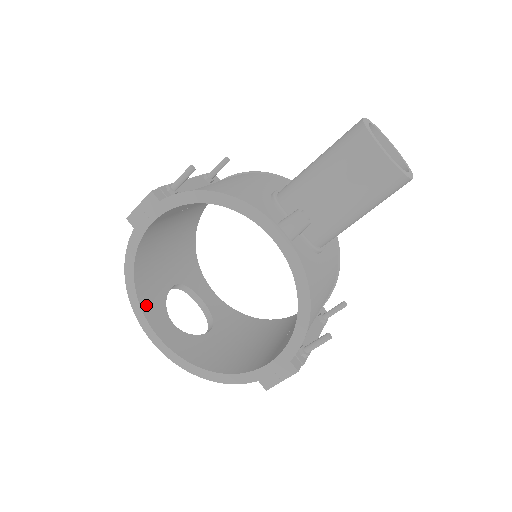
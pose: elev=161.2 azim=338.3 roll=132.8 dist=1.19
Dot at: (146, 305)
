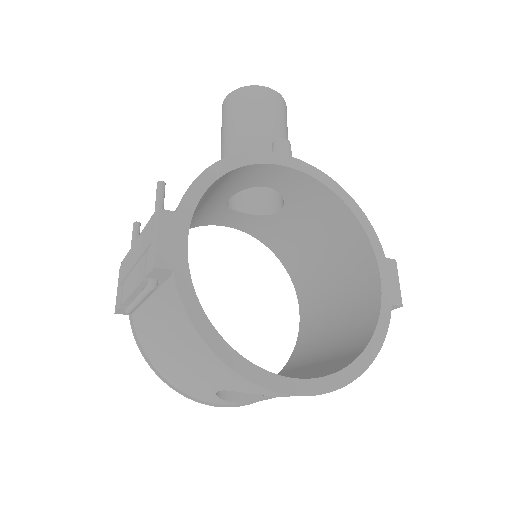
Dot at: occluded
